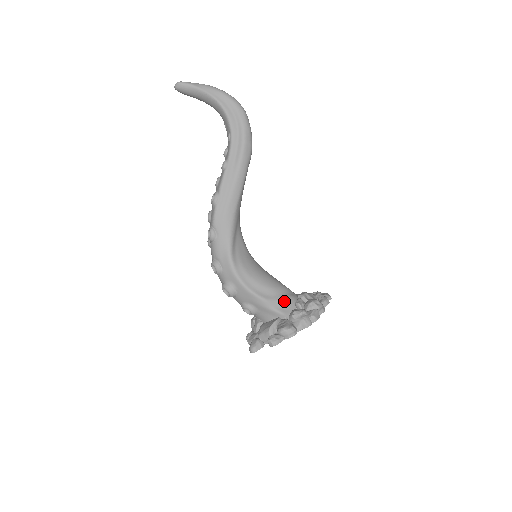
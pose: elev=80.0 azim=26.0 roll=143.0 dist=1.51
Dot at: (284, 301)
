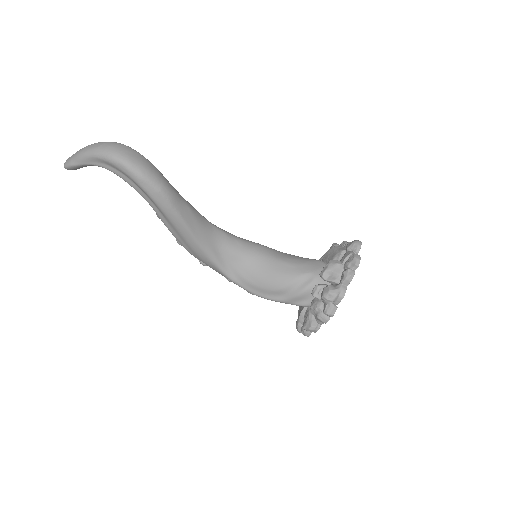
Dot at: (299, 296)
